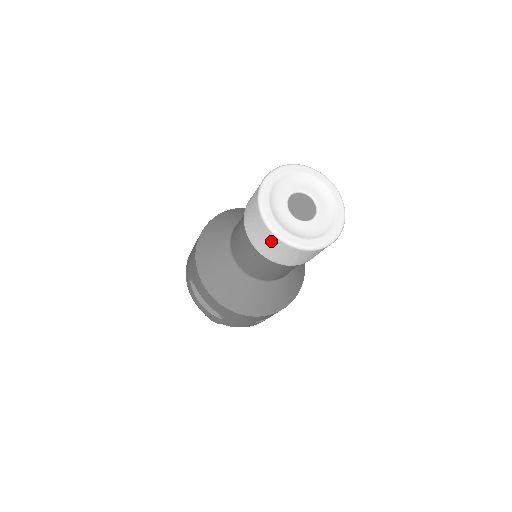
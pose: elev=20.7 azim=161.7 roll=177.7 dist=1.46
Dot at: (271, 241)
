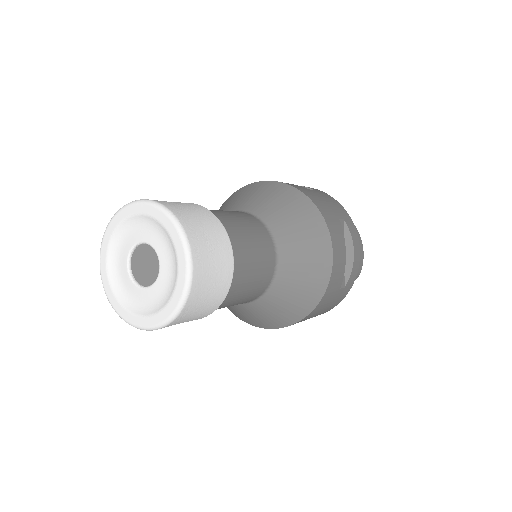
Dot at: occluded
